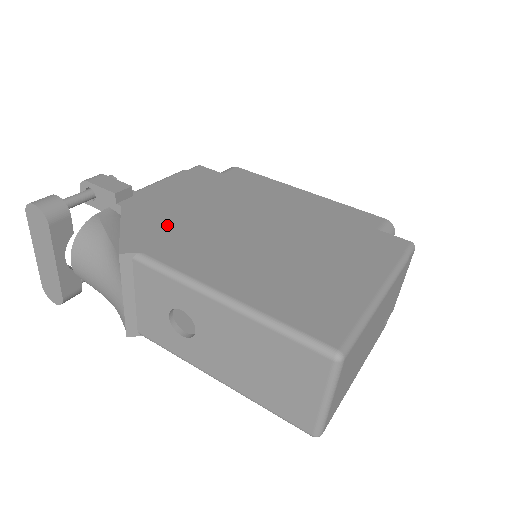
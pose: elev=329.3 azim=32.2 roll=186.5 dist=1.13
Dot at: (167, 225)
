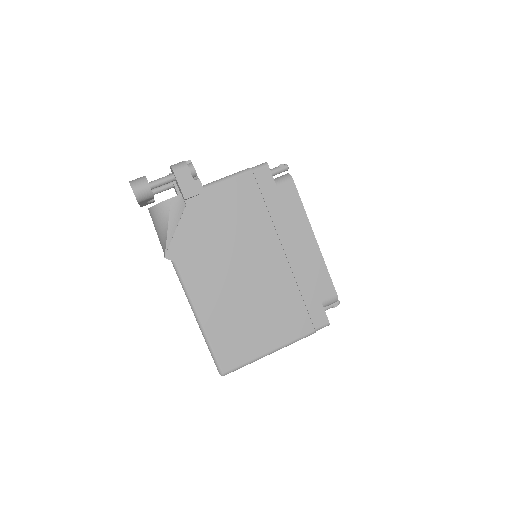
Dot at: (203, 241)
